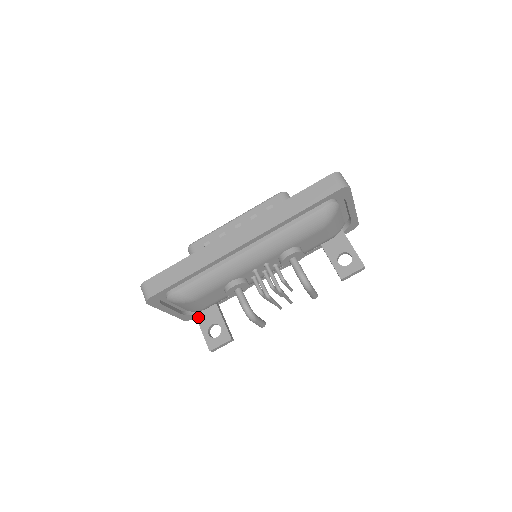
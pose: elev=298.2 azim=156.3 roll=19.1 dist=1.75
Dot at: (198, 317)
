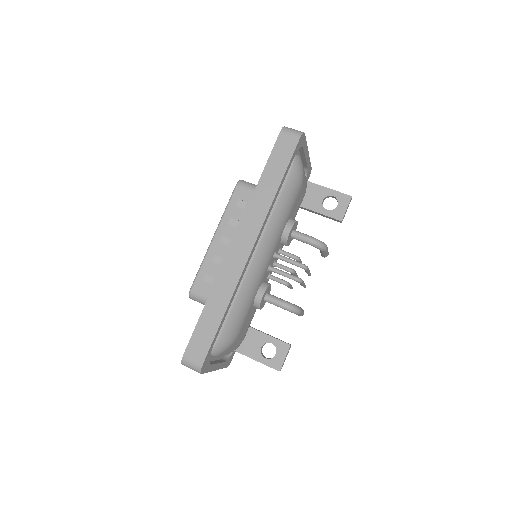
Dot at: (242, 352)
